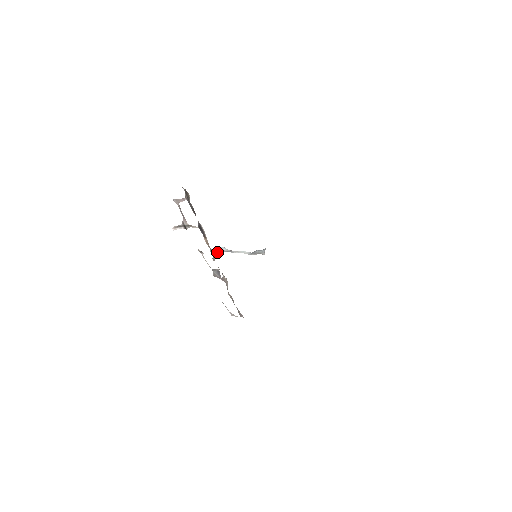
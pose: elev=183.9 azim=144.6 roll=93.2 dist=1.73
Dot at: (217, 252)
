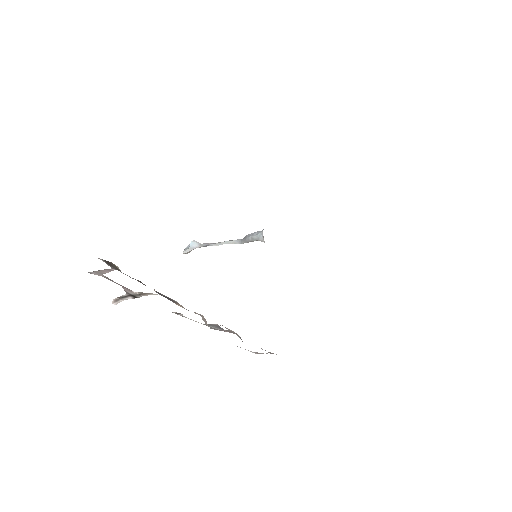
Dot at: (187, 252)
